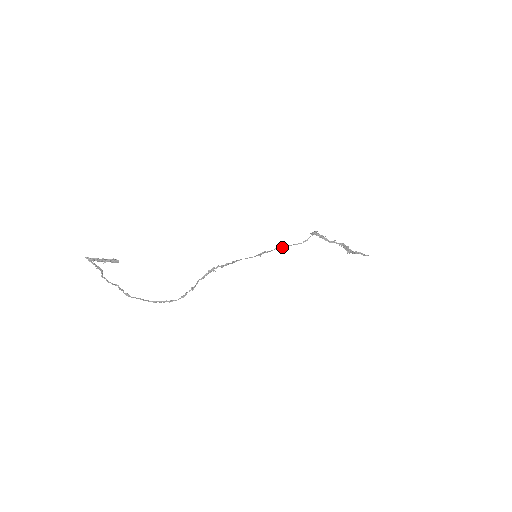
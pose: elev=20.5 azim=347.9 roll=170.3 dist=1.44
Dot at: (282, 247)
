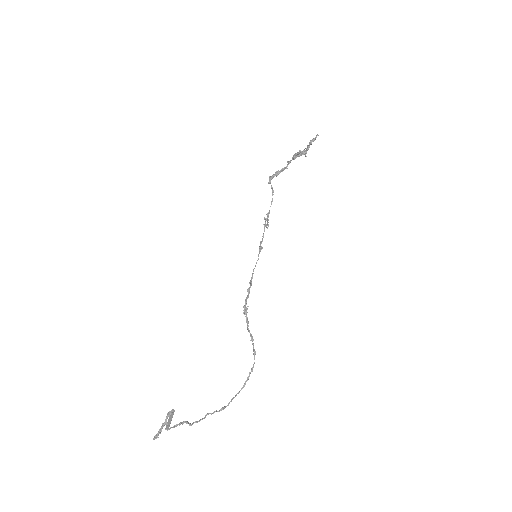
Dot at: occluded
